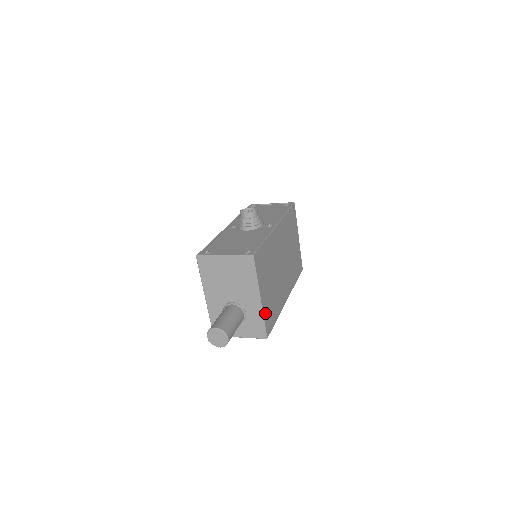
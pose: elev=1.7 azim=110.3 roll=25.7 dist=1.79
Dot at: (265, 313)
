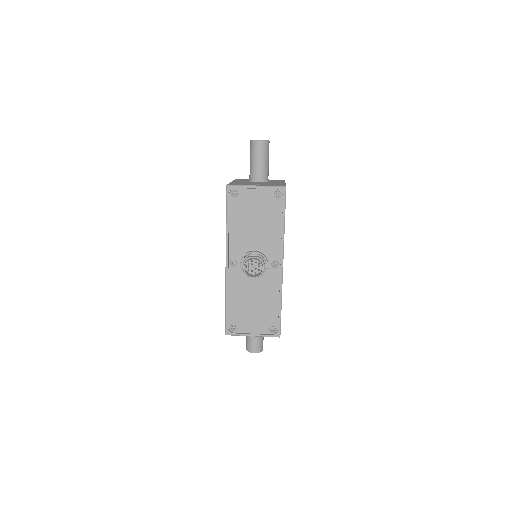
Dot at: occluded
